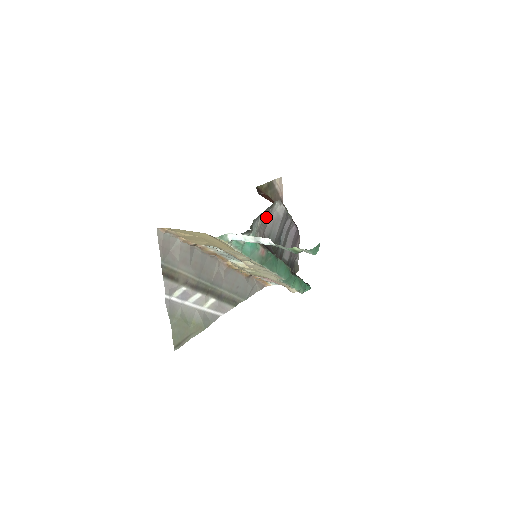
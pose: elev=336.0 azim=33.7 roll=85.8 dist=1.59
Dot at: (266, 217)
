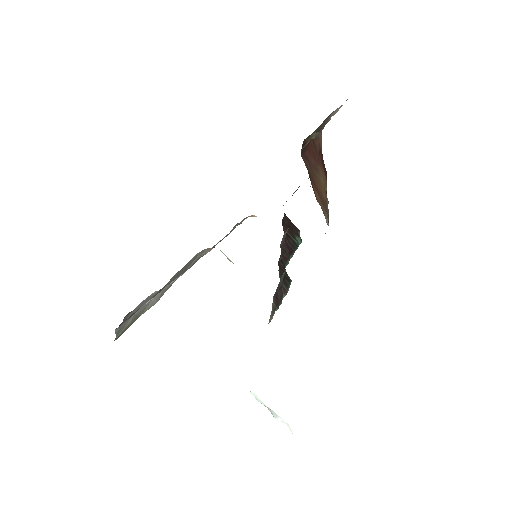
Dot at: occluded
